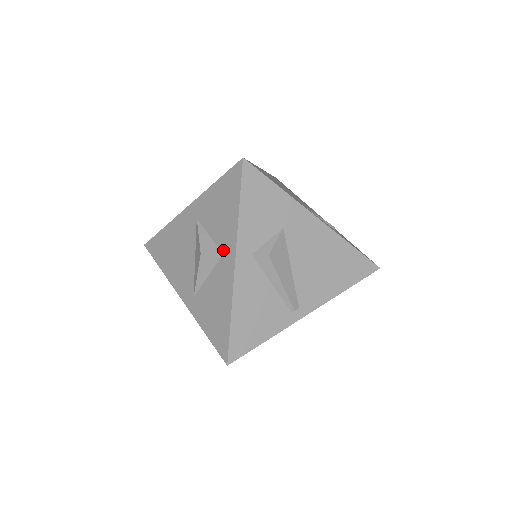
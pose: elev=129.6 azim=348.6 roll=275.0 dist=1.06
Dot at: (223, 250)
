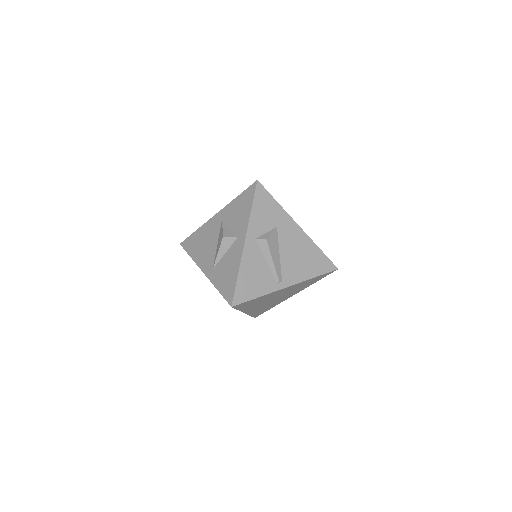
Dot at: (238, 235)
